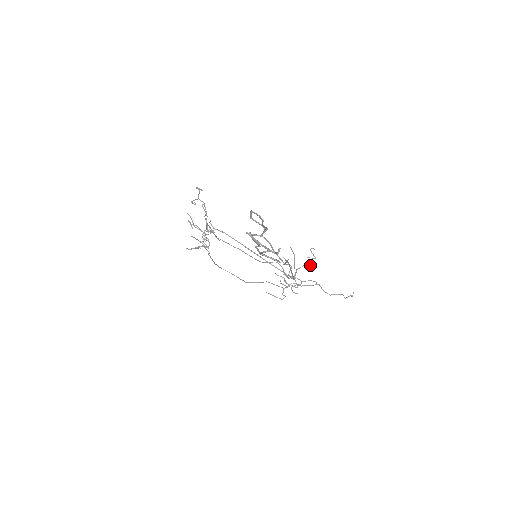
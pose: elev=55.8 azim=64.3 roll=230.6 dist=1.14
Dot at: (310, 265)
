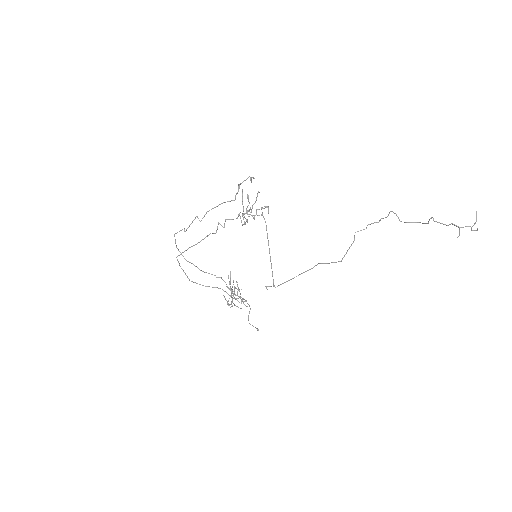
Dot at: occluded
